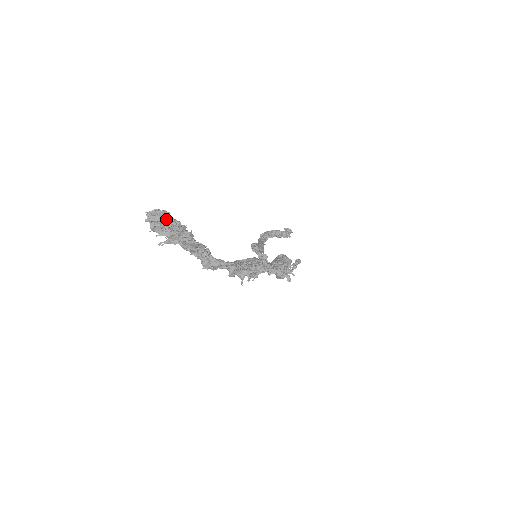
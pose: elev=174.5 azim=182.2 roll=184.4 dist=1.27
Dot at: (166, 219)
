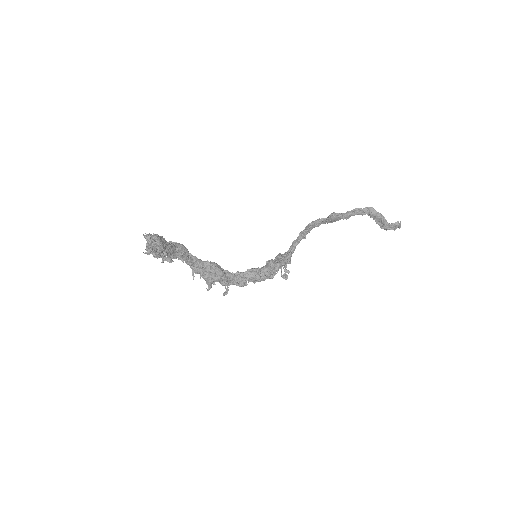
Dot at: (149, 251)
